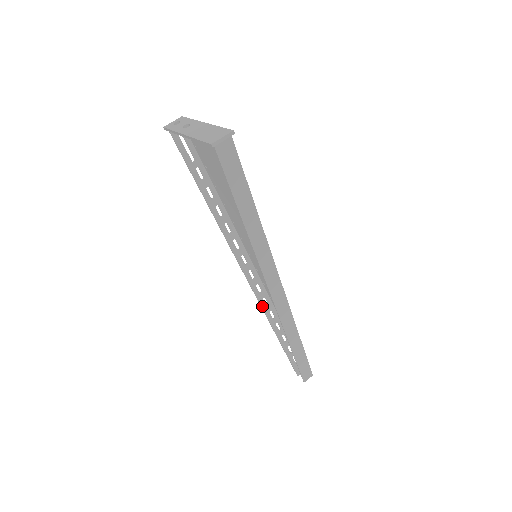
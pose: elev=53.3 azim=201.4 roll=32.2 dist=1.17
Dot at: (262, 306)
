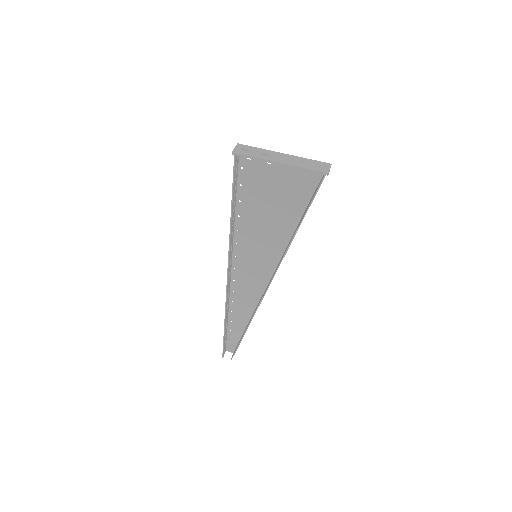
Dot at: (226, 300)
